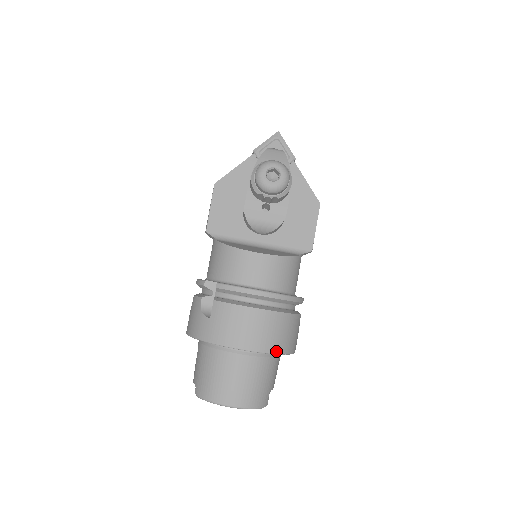
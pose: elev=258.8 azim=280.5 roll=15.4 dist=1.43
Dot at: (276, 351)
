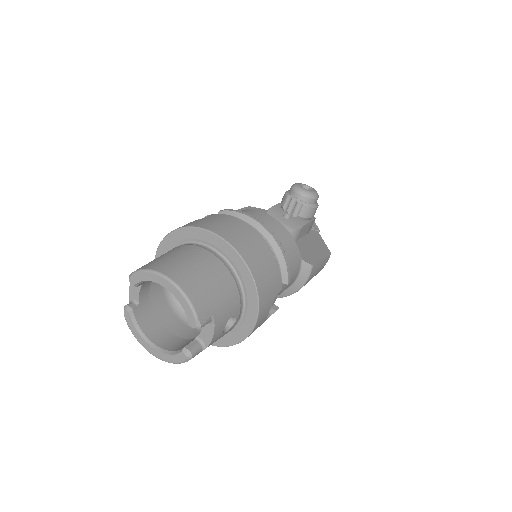
Dot at: (249, 264)
